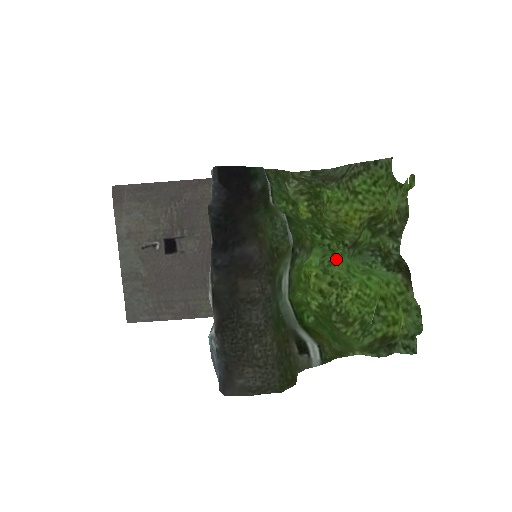
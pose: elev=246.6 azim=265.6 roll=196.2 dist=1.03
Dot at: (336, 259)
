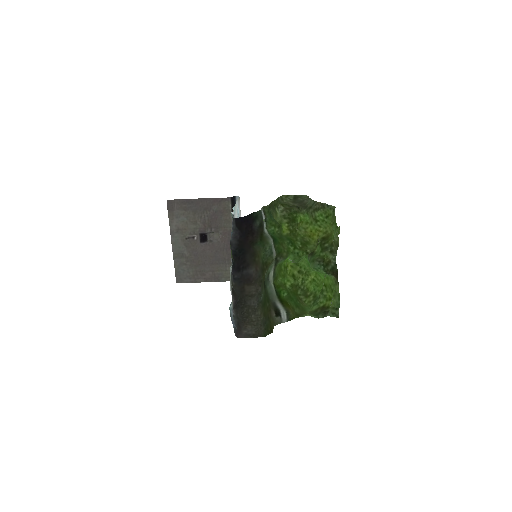
Dot at: (303, 259)
